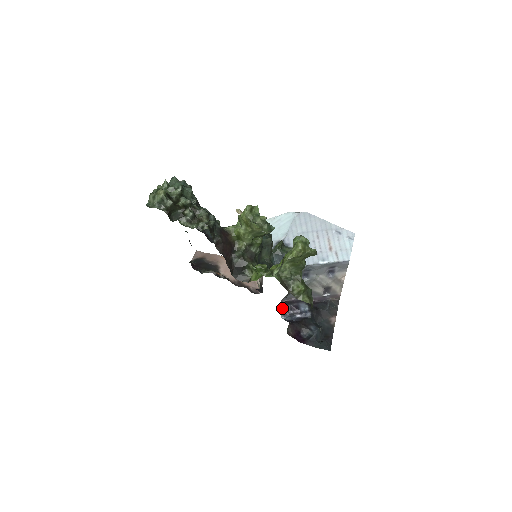
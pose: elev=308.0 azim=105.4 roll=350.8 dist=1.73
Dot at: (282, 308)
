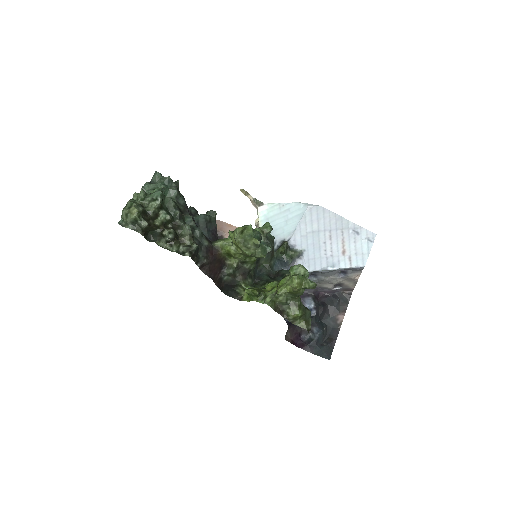
Dot at: occluded
